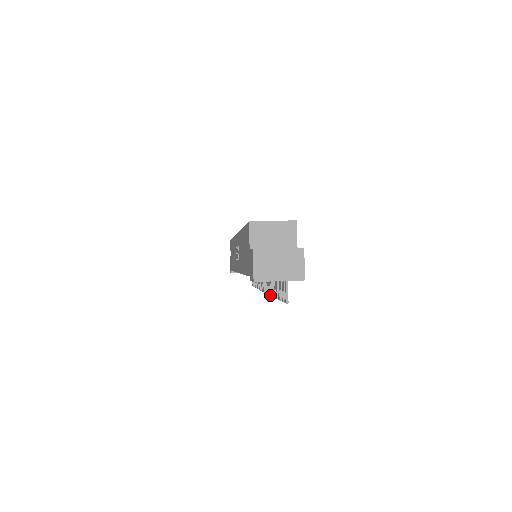
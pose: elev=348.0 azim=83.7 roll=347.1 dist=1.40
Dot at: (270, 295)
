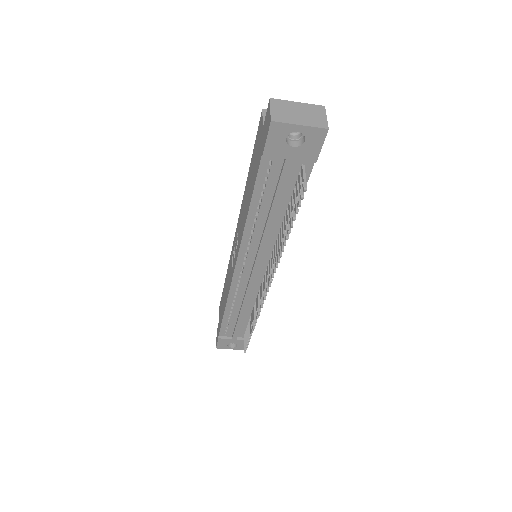
Dot at: (275, 266)
